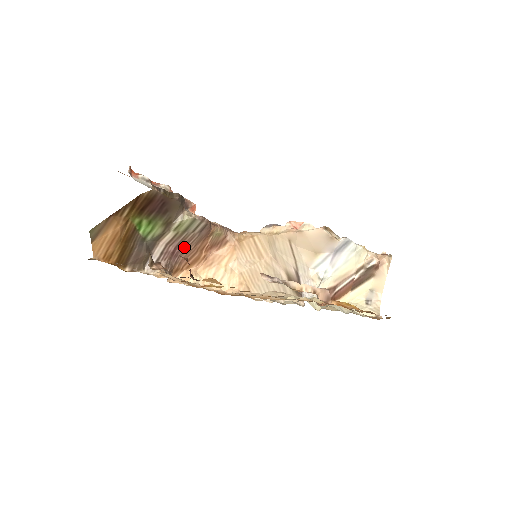
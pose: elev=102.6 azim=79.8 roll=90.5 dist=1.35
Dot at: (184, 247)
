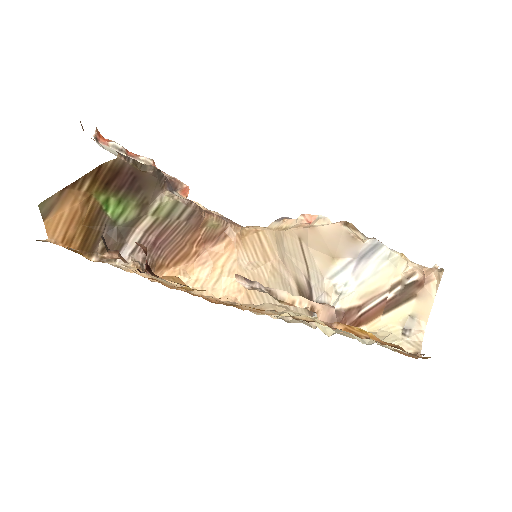
Dot at: (168, 238)
